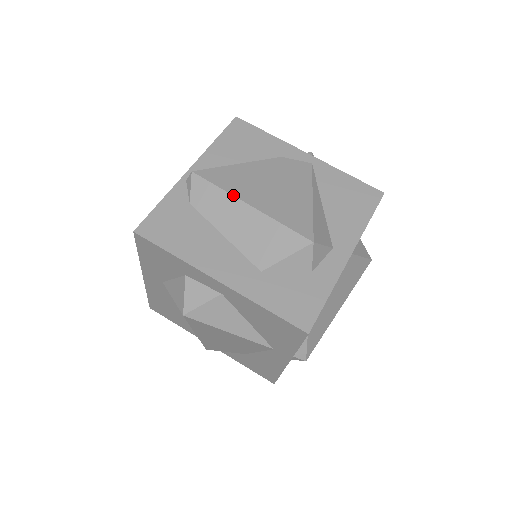
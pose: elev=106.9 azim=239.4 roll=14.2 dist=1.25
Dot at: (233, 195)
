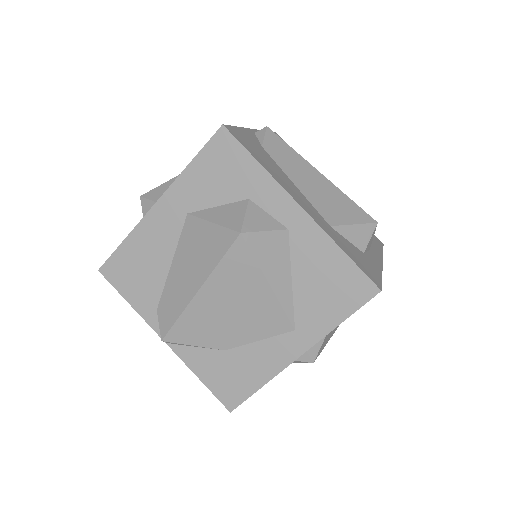
Dot at: occluded
